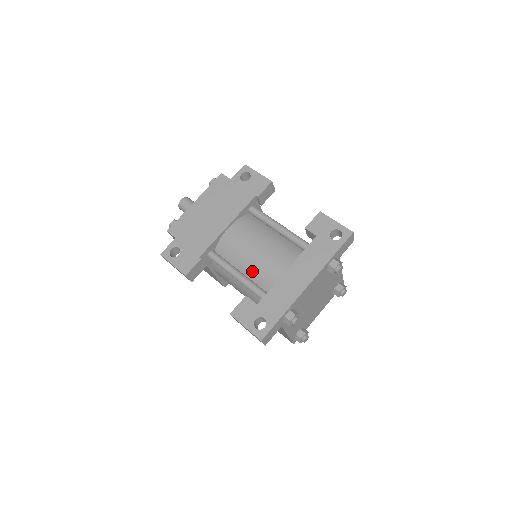
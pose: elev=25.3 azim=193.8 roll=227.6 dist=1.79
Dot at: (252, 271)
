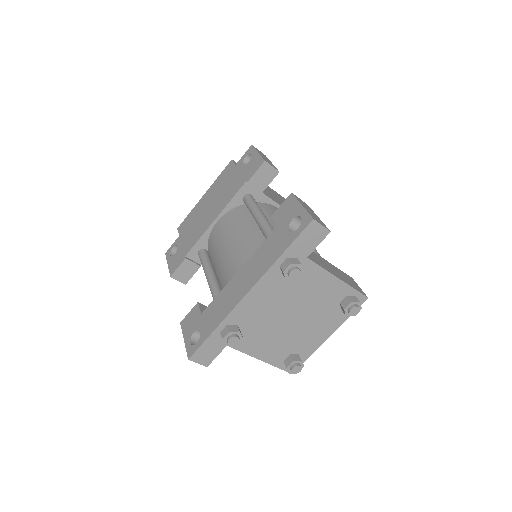
Dot at: (220, 273)
